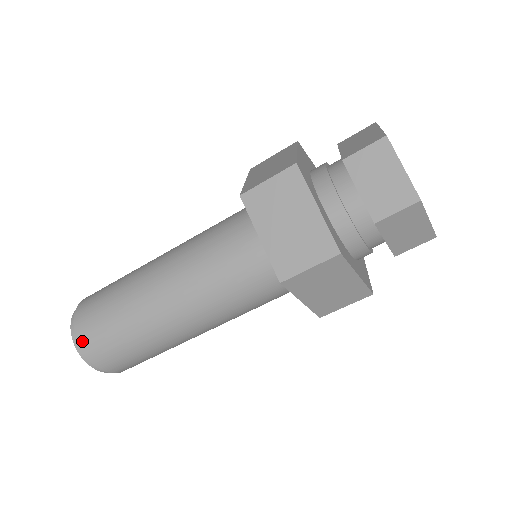
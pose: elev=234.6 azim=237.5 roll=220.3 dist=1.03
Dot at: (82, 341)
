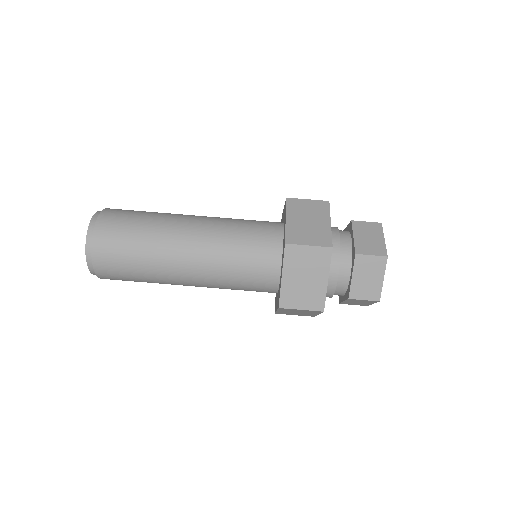
Dot at: occluded
